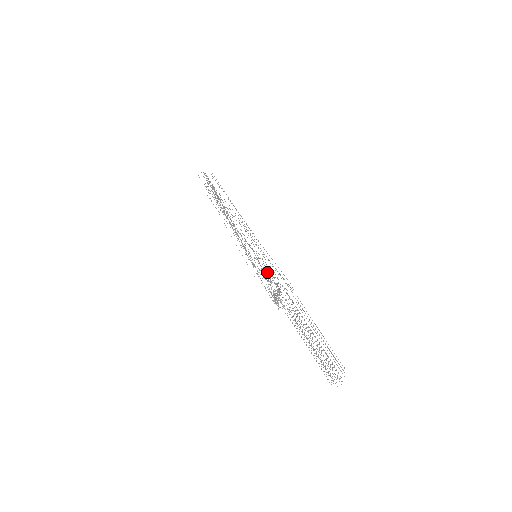
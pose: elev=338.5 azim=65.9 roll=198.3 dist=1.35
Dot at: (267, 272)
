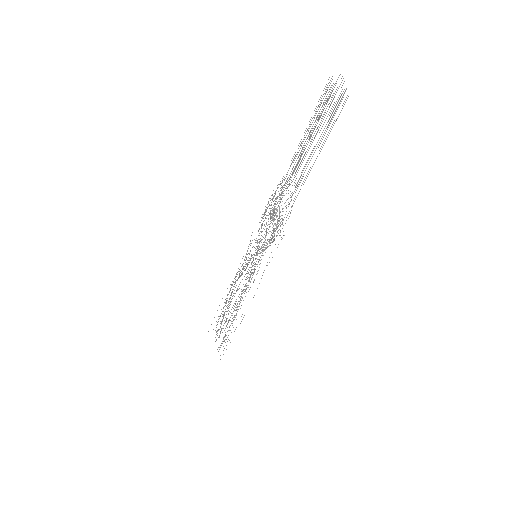
Dot at: occluded
